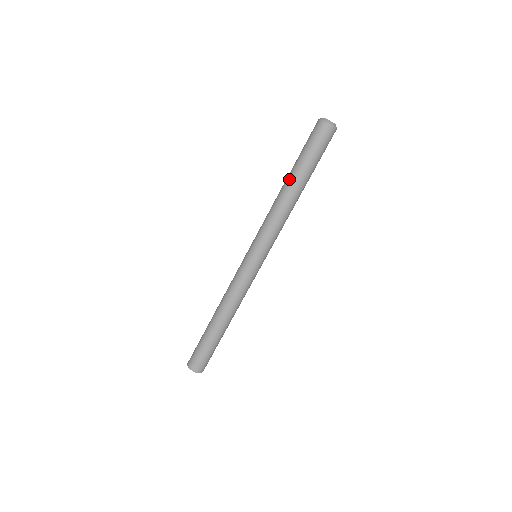
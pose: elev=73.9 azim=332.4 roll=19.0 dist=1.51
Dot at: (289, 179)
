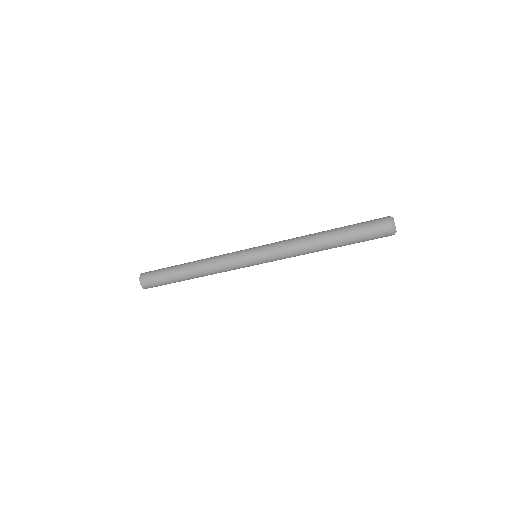
Dot at: (329, 234)
